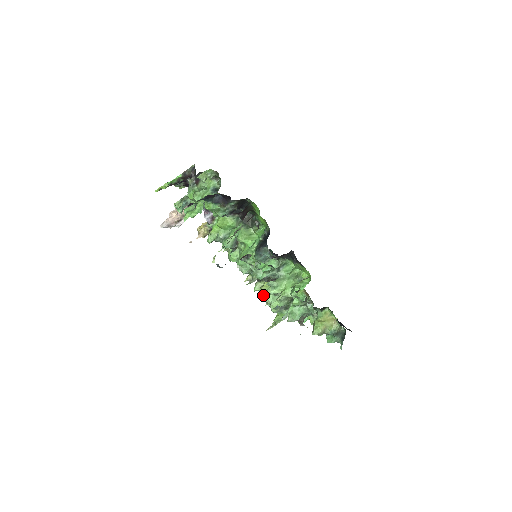
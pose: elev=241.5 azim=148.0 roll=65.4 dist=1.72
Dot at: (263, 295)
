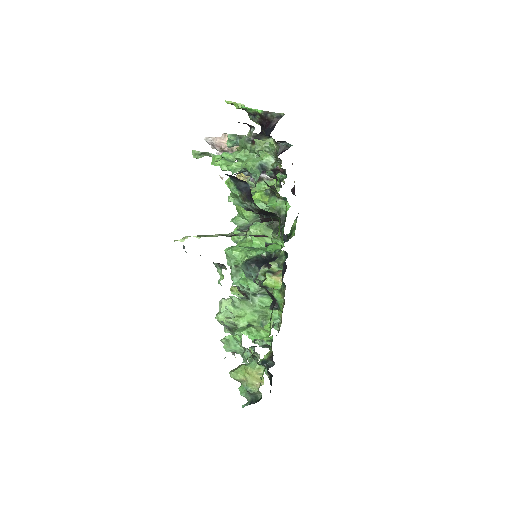
Dot at: (222, 298)
